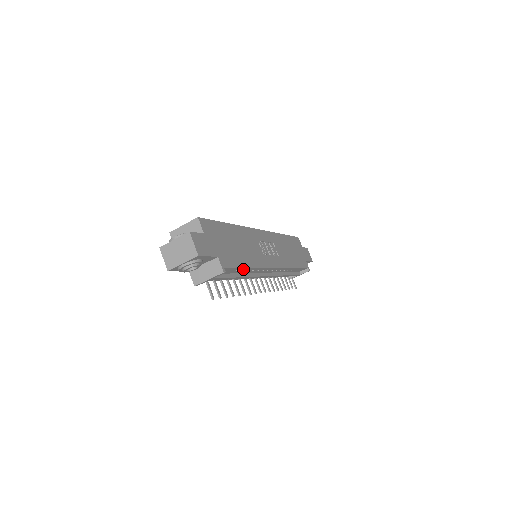
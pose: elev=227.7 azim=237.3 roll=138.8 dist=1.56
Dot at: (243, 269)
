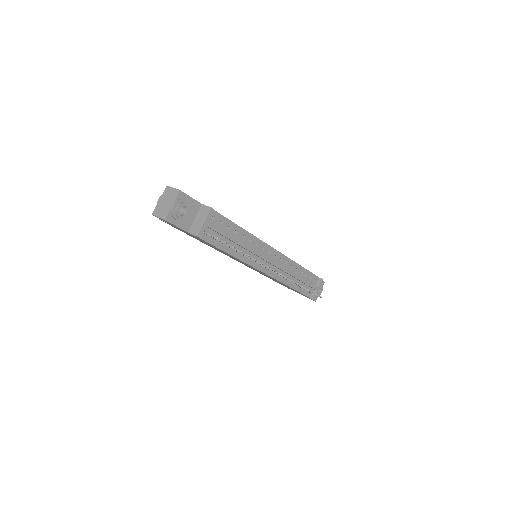
Dot at: (236, 229)
